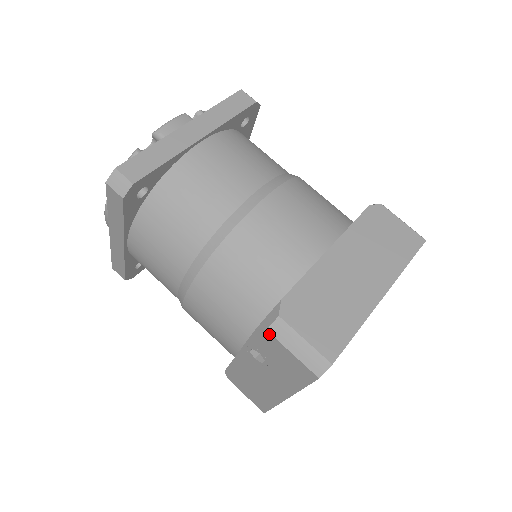
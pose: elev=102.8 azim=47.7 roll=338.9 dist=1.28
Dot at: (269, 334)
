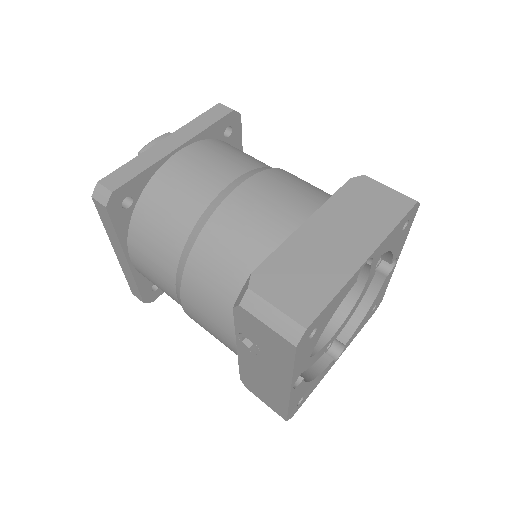
Dot at: (242, 309)
